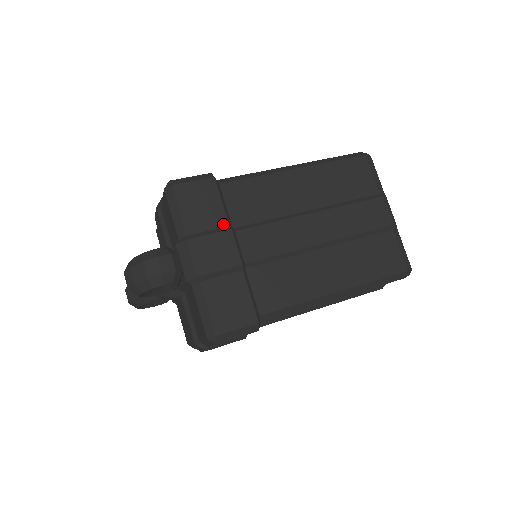
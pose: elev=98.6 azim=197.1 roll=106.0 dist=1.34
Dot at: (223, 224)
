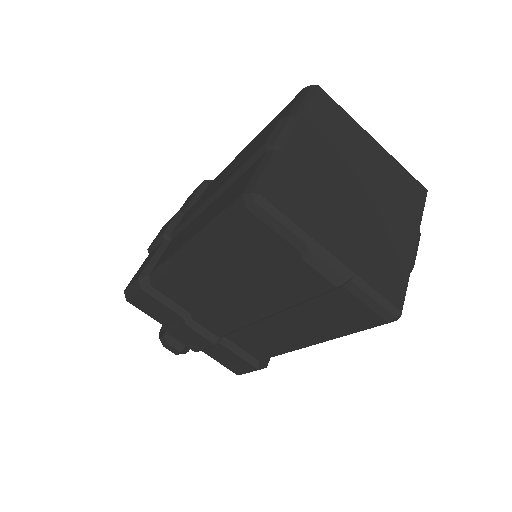
Dot at: (179, 318)
